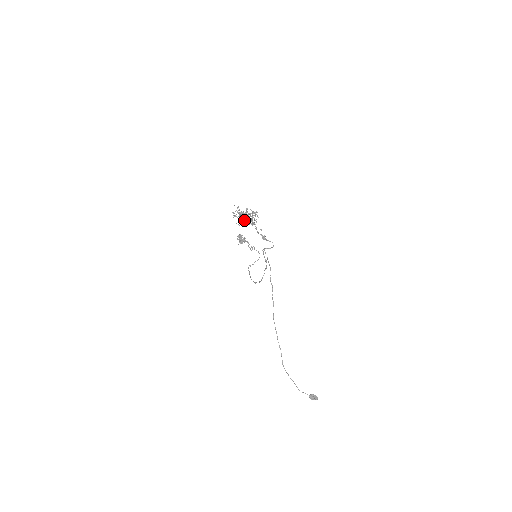
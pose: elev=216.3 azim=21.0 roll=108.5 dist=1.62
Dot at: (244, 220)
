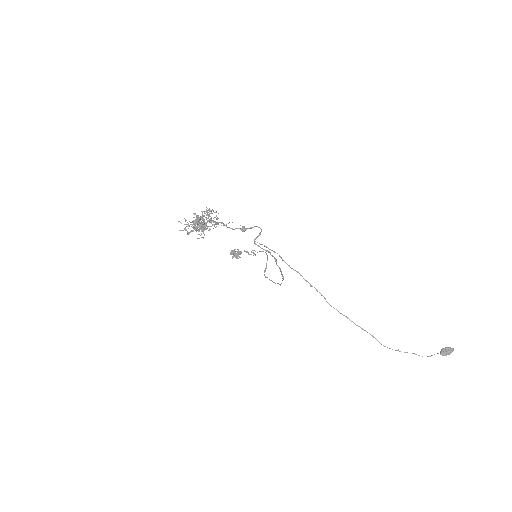
Dot at: occluded
